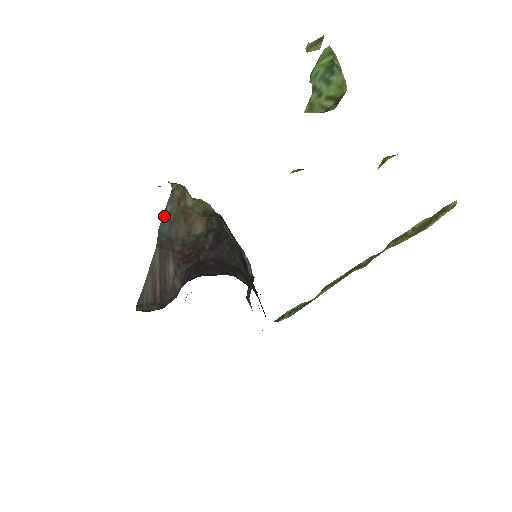
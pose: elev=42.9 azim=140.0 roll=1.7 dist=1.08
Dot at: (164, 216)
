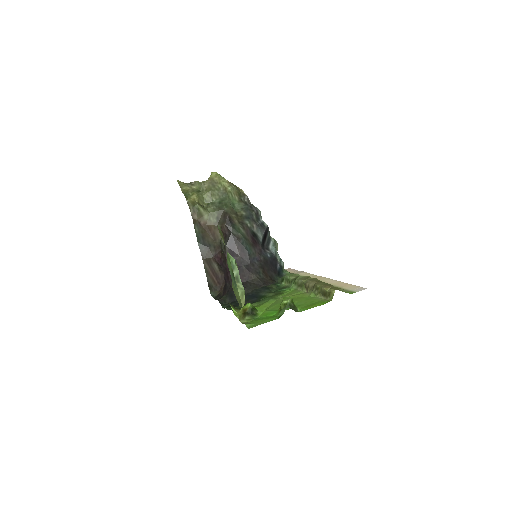
Dot at: (196, 234)
